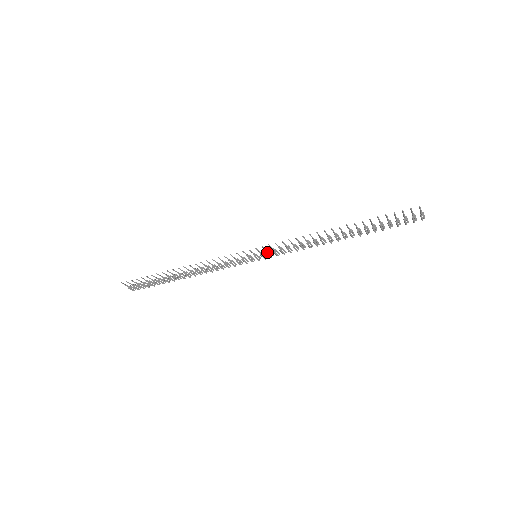
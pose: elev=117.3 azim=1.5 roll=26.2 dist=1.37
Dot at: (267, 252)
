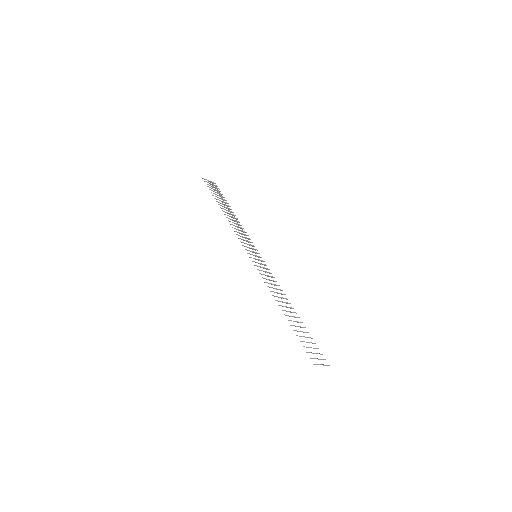
Dot at: (259, 263)
